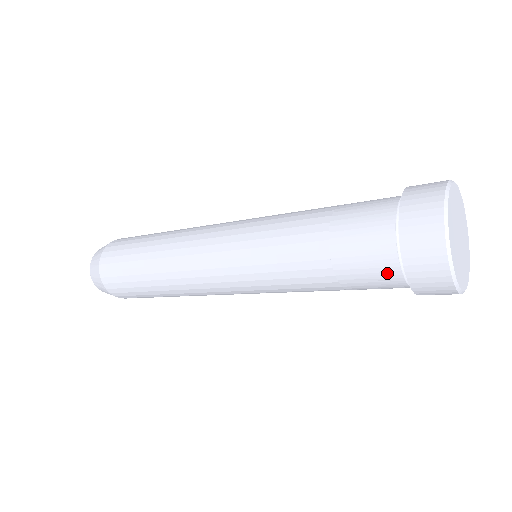
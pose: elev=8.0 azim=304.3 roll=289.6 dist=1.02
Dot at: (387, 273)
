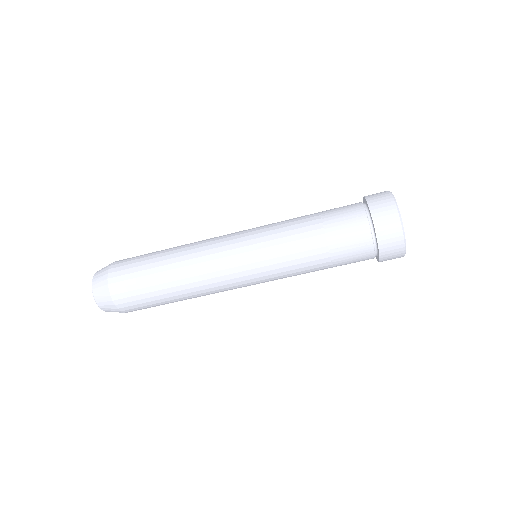
Dot at: (363, 238)
